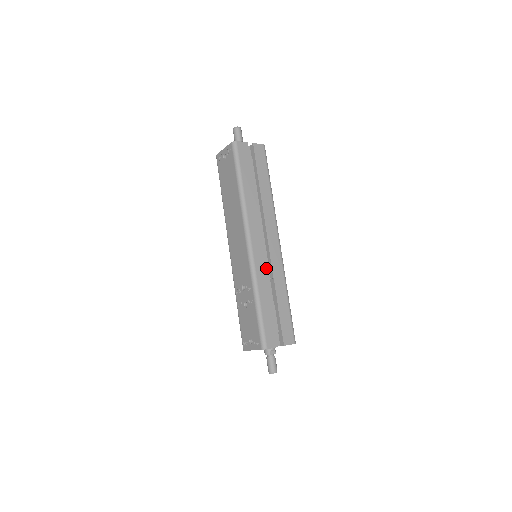
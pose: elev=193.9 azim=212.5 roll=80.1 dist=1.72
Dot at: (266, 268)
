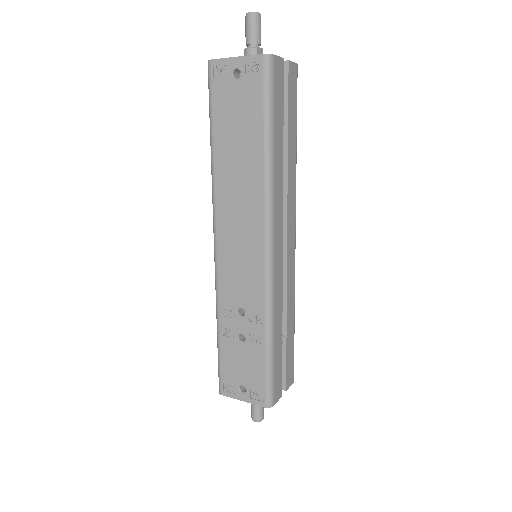
Dot at: (282, 286)
